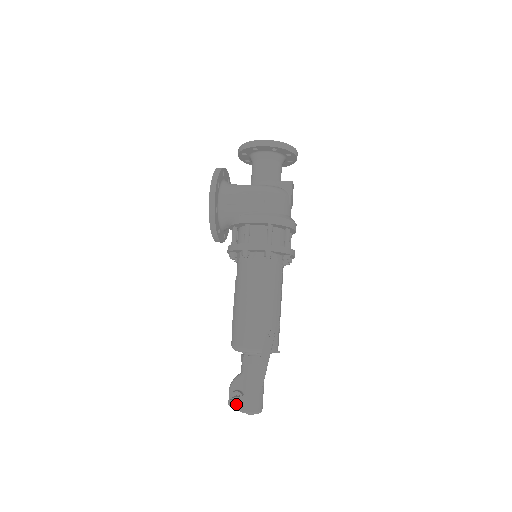
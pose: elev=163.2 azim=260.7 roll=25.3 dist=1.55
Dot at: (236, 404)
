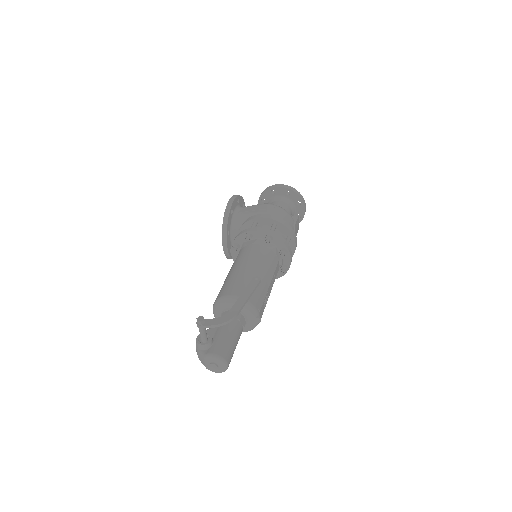
Dot at: (205, 324)
